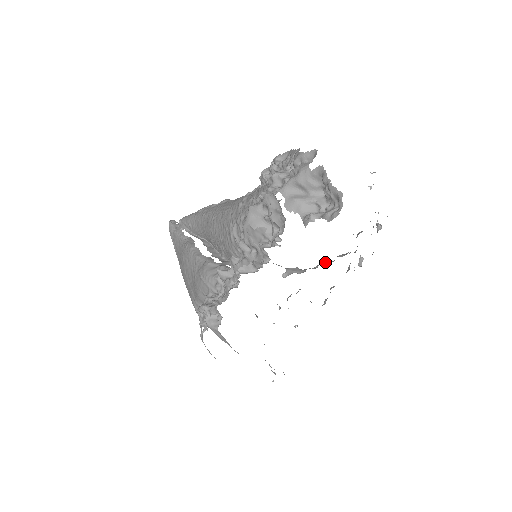
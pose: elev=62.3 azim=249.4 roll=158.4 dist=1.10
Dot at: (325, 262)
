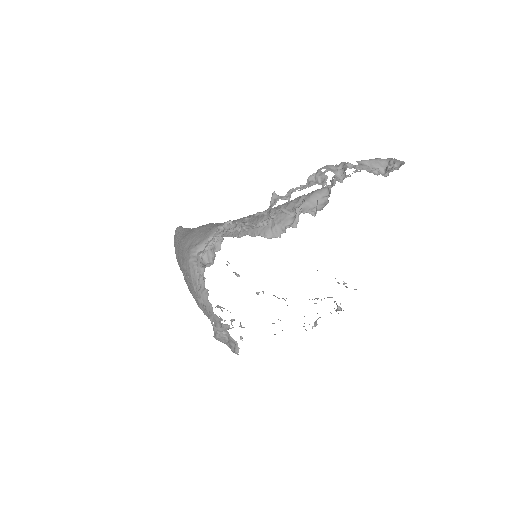
Dot at: occluded
